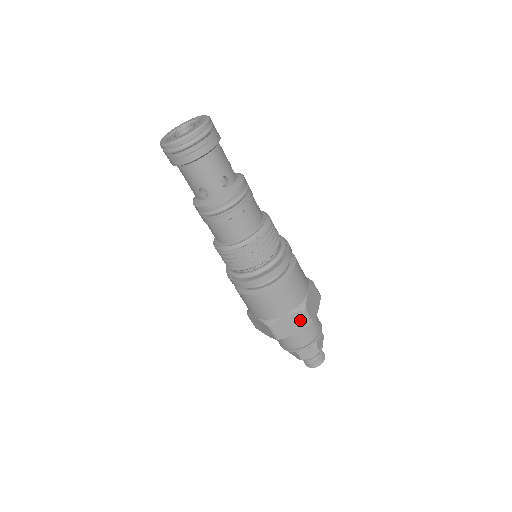
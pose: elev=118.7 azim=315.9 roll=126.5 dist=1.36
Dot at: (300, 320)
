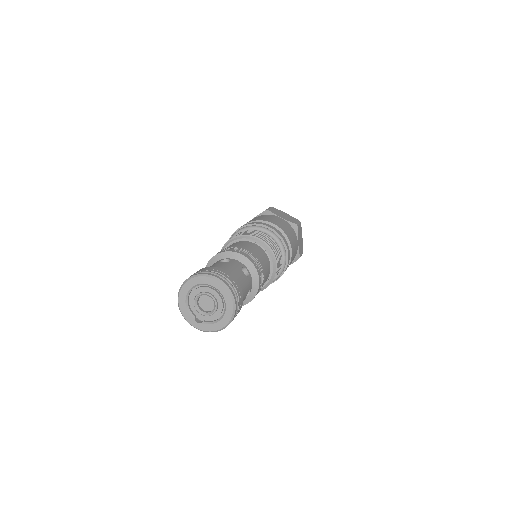
Dot at: occluded
